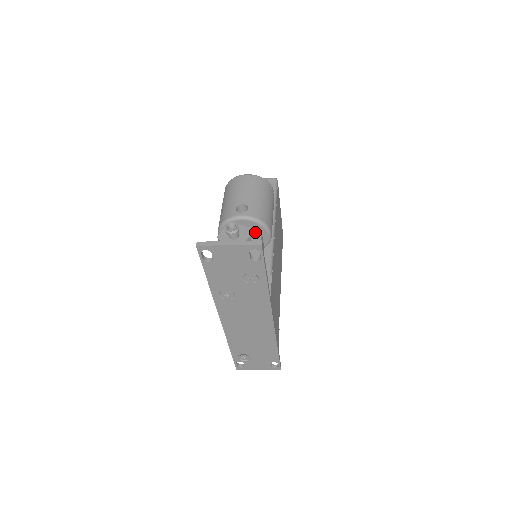
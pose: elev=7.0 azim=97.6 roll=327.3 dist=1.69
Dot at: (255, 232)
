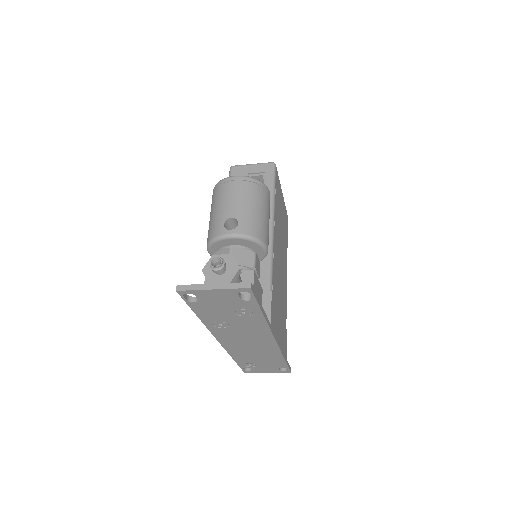
Dot at: (248, 251)
